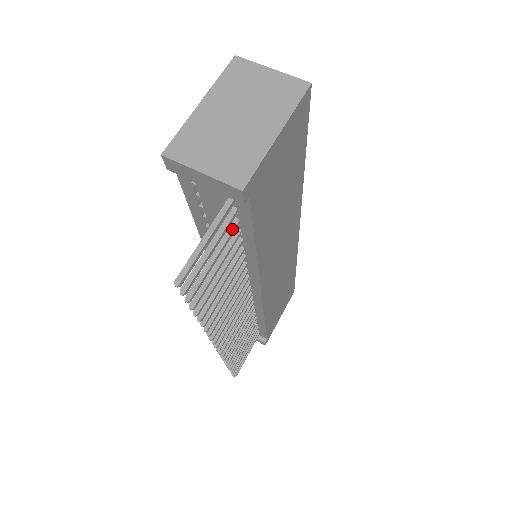
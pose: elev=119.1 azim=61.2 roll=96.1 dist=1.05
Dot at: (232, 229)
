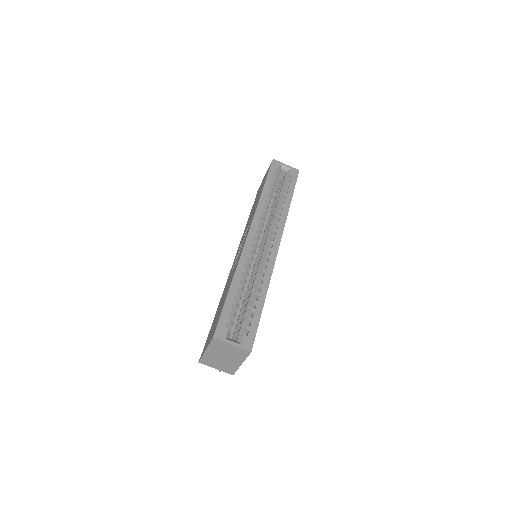
Dot at: occluded
